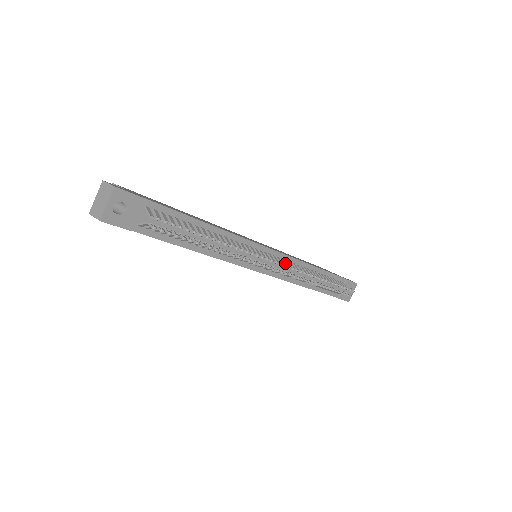
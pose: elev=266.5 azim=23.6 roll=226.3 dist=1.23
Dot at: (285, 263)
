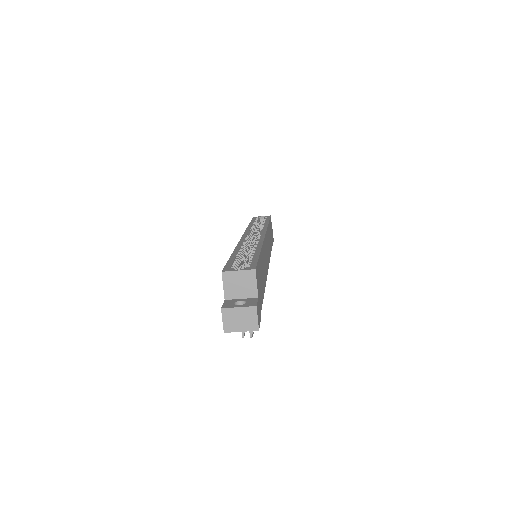
Dot at: occluded
